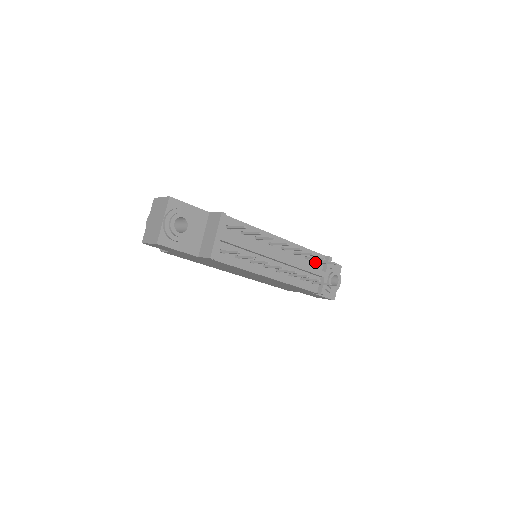
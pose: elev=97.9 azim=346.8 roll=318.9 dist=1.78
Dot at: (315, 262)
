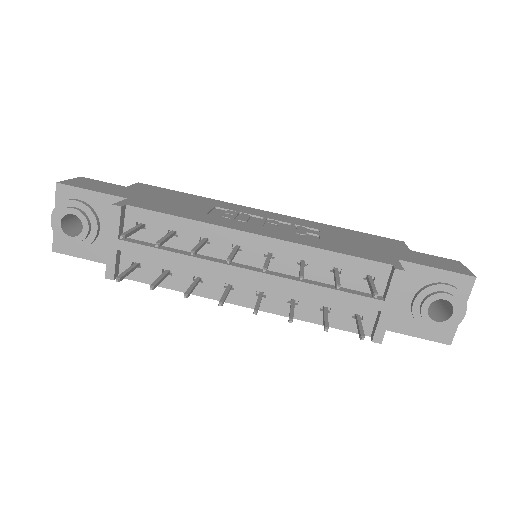
Dot at: (362, 278)
